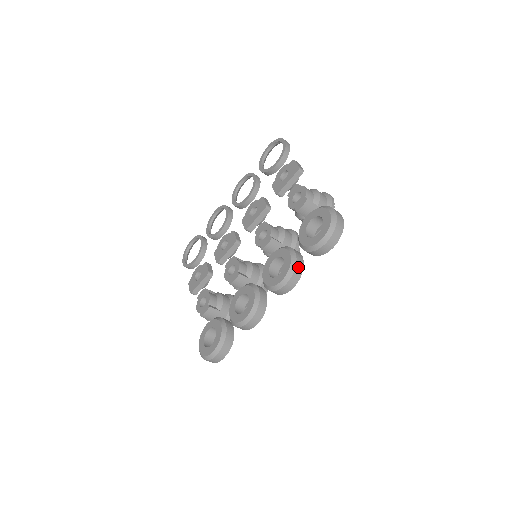
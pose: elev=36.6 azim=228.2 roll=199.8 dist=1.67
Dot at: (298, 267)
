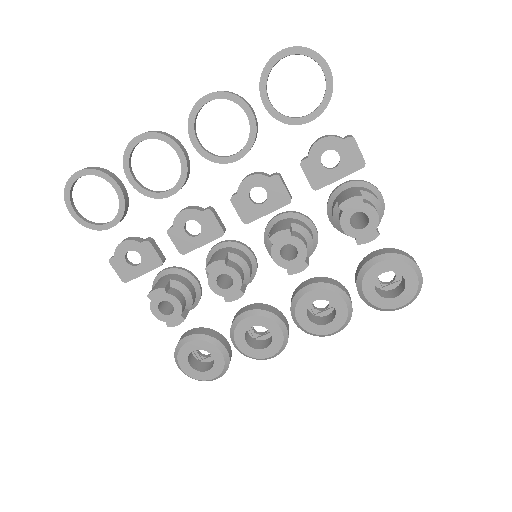
Dot at: (351, 315)
